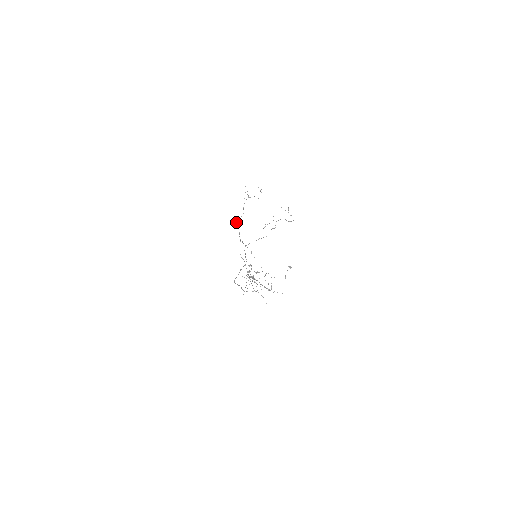
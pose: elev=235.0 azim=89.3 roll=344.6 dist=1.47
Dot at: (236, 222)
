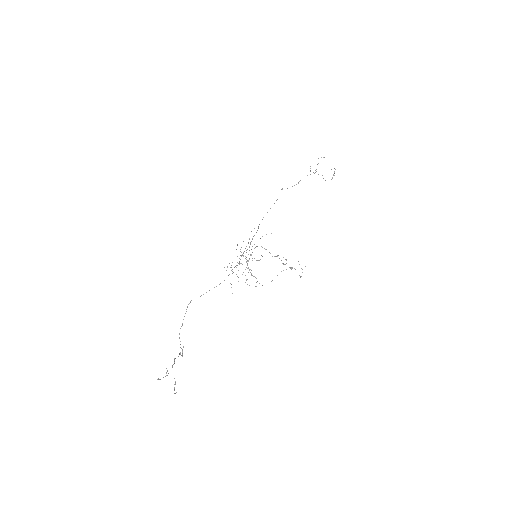
Dot at: occluded
